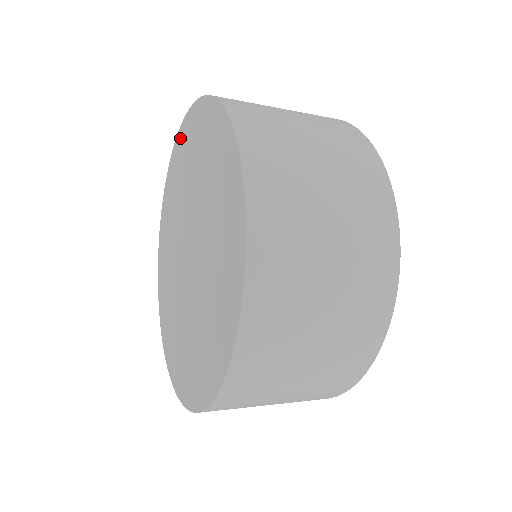
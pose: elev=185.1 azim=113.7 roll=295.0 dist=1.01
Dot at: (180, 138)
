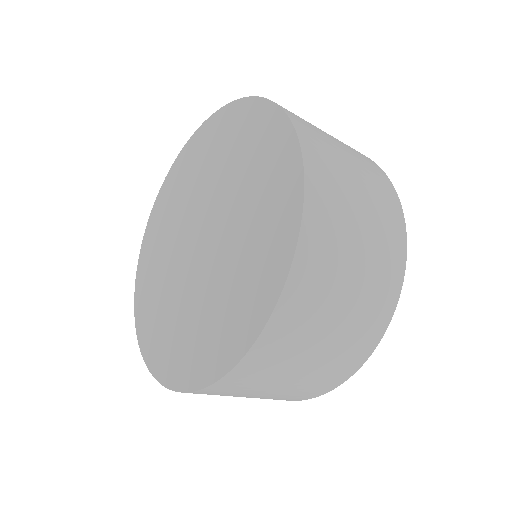
Dot at: (231, 112)
